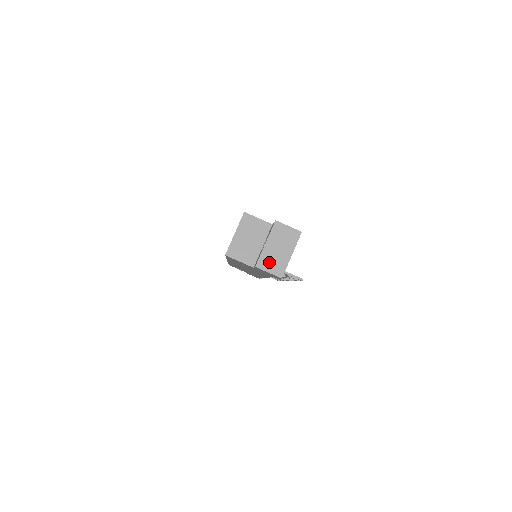
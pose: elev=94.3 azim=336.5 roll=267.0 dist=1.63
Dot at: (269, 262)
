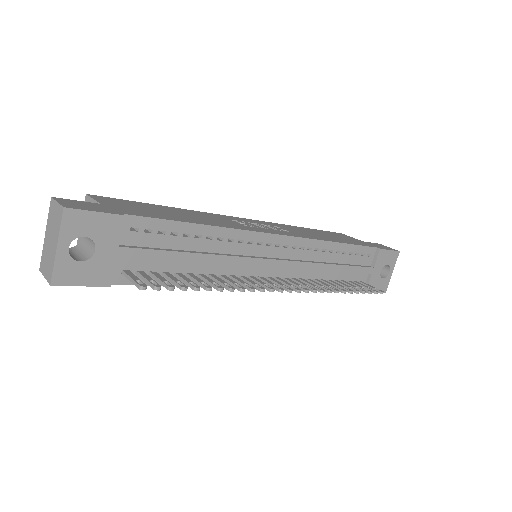
Dot at: (45, 261)
